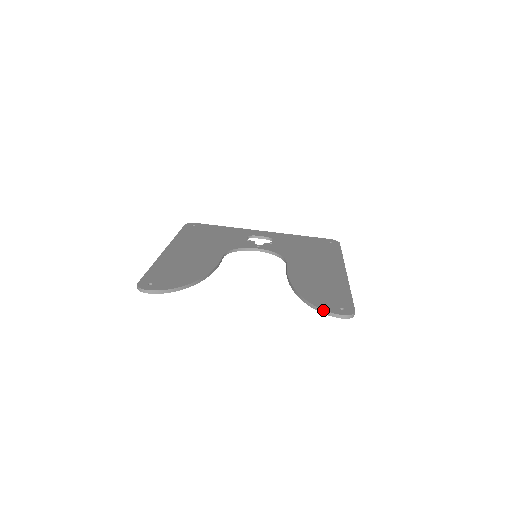
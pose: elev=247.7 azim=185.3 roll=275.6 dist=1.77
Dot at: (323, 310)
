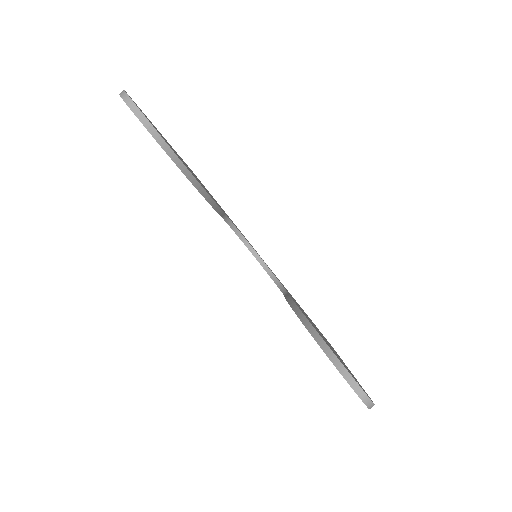
Dot at: (337, 358)
